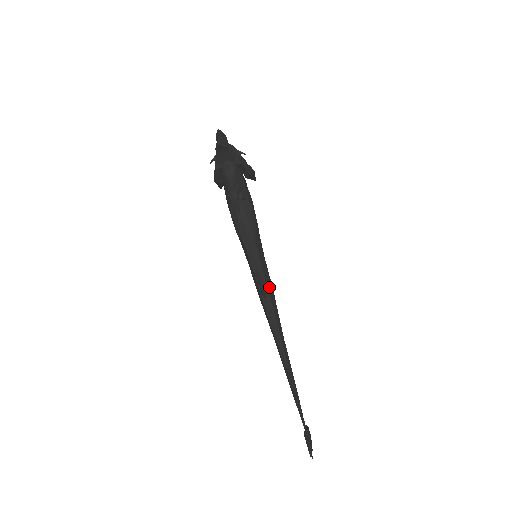
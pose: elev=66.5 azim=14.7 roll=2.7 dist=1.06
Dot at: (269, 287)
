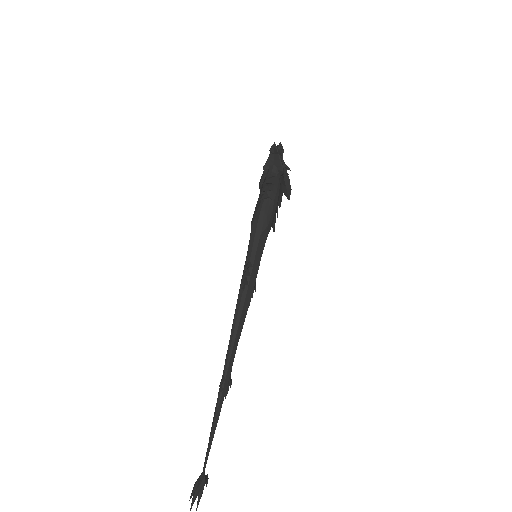
Dot at: (251, 285)
